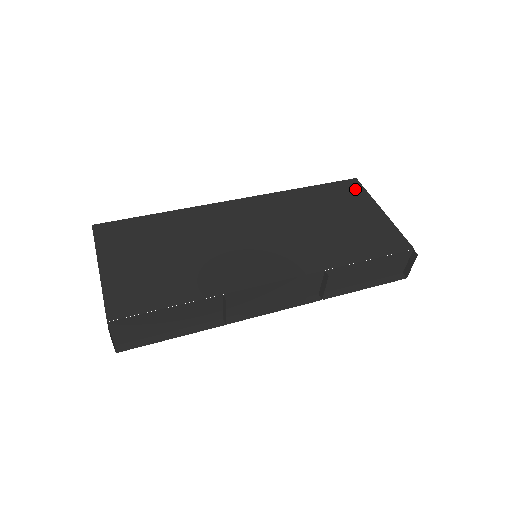
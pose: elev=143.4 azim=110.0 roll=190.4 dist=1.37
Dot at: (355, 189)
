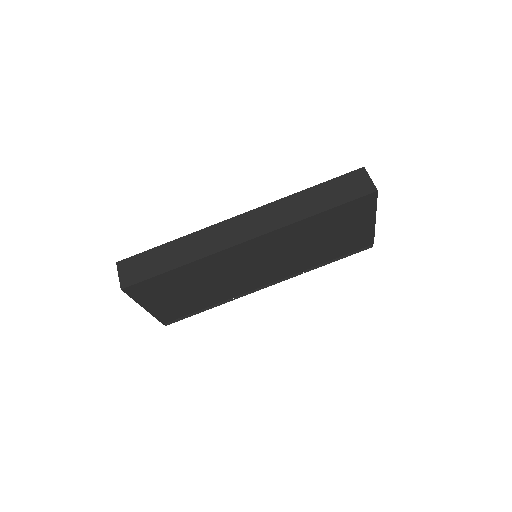
Dot at: (367, 205)
